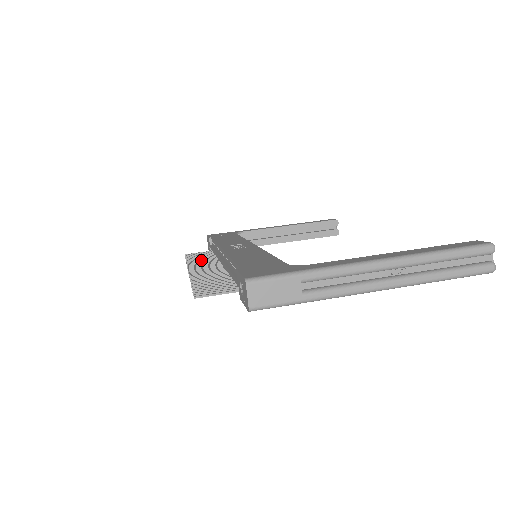
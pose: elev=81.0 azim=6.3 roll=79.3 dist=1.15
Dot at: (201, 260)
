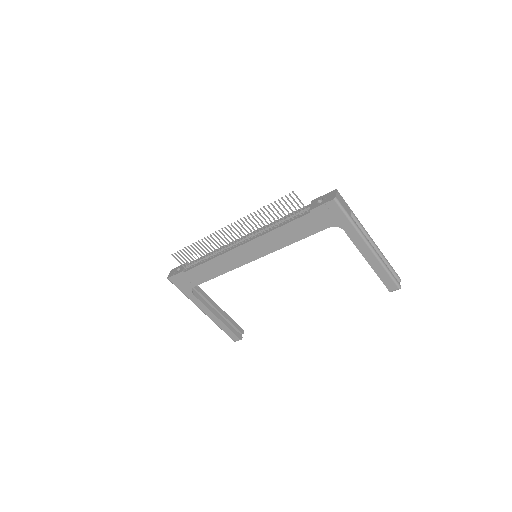
Dot at: occluded
